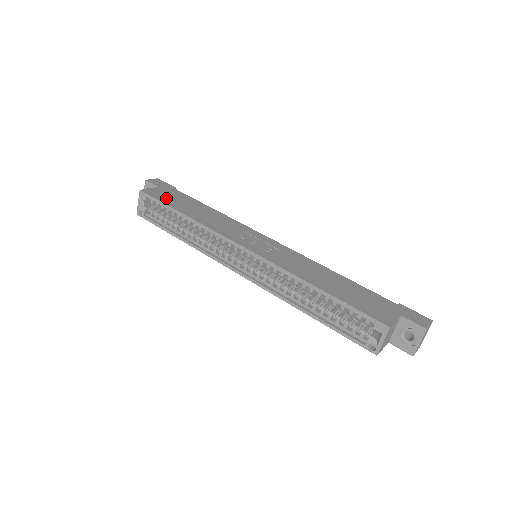
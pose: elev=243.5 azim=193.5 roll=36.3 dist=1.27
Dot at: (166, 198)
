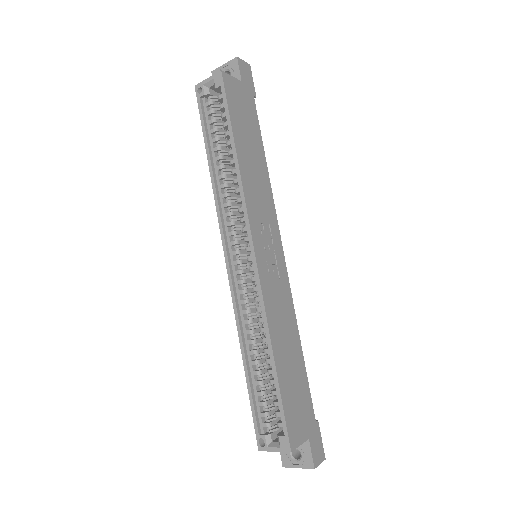
Dot at: (237, 108)
